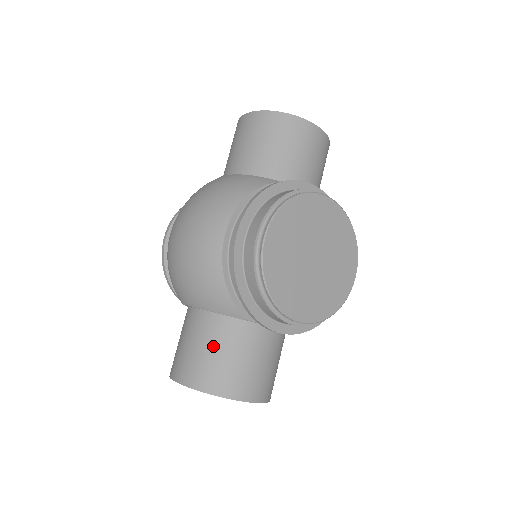
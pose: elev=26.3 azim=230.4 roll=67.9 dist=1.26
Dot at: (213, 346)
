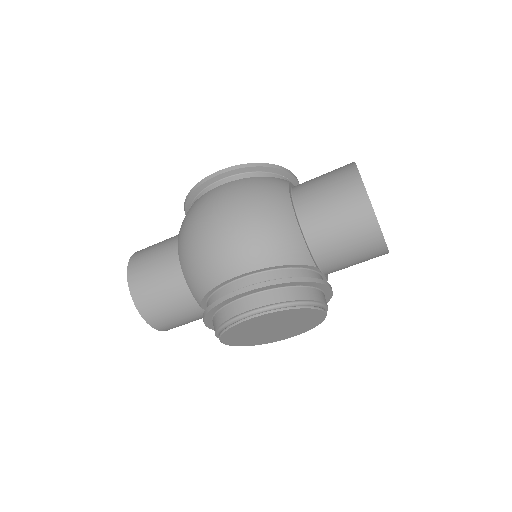
Dot at: (167, 296)
